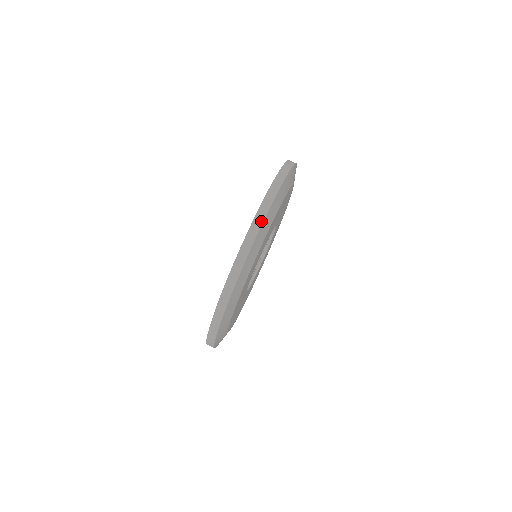
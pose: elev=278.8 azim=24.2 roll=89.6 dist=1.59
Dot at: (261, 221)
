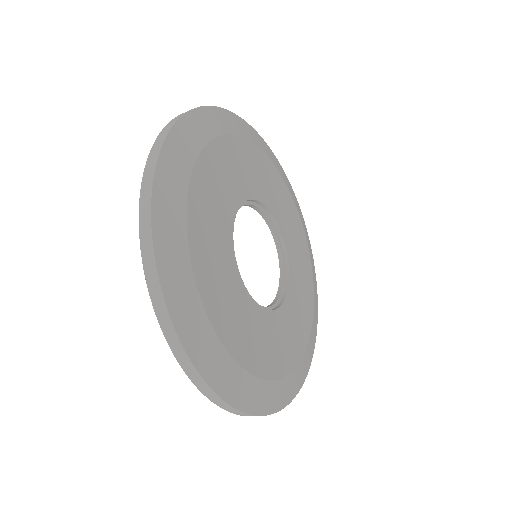
Dot at: (158, 150)
